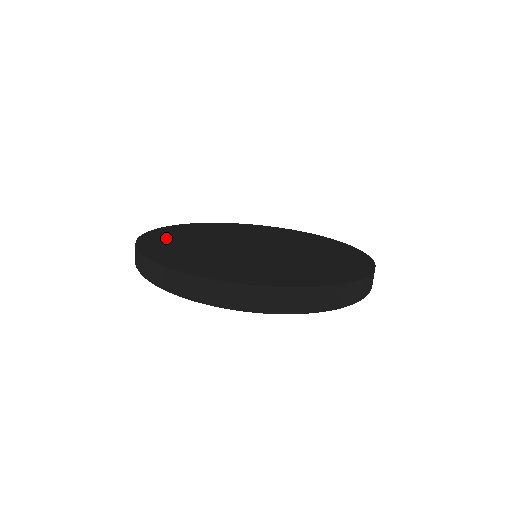
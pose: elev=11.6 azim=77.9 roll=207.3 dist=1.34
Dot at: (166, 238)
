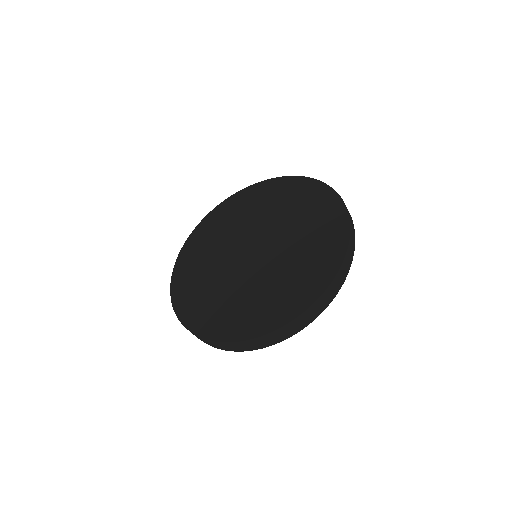
Dot at: (194, 251)
